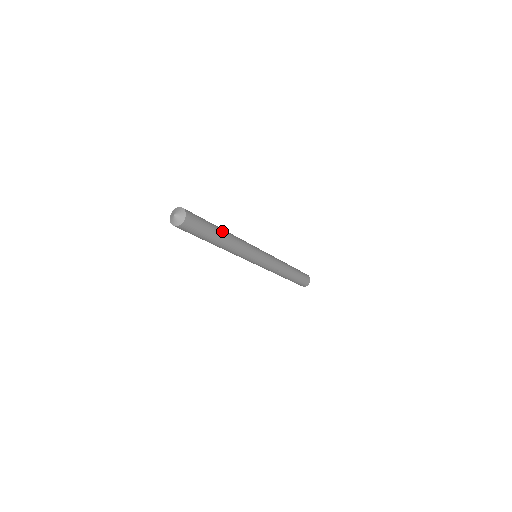
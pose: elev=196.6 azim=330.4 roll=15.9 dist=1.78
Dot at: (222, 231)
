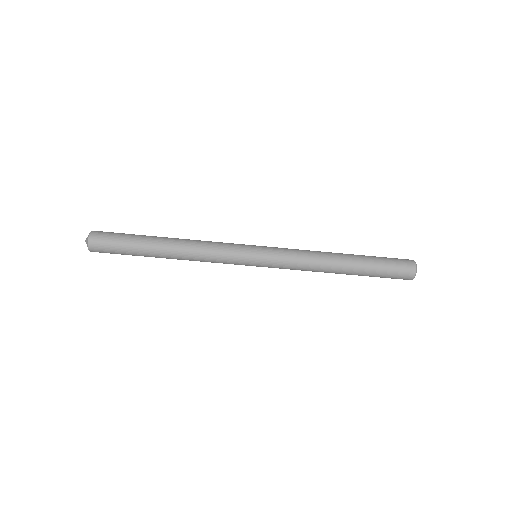
Dot at: (161, 237)
